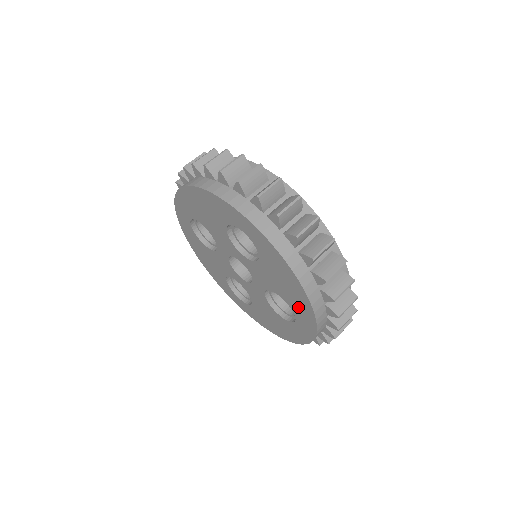
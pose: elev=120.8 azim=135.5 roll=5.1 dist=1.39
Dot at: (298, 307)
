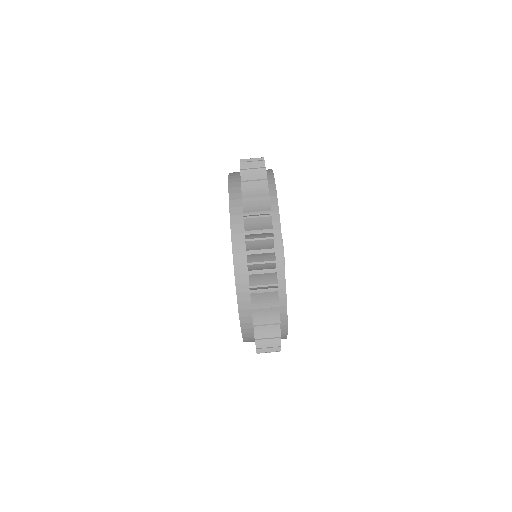
Dot at: occluded
